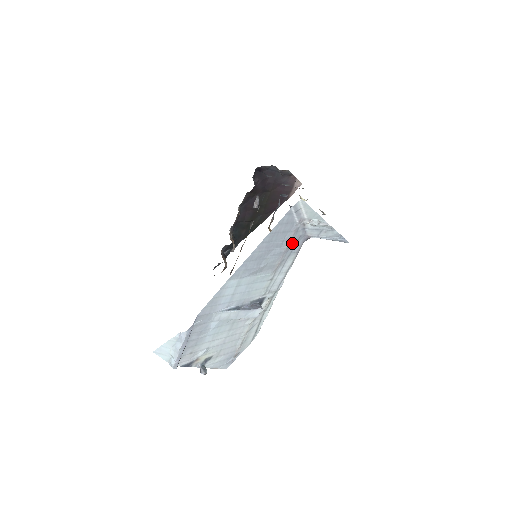
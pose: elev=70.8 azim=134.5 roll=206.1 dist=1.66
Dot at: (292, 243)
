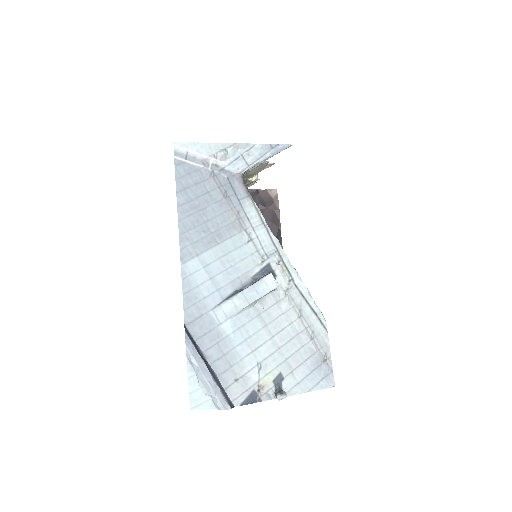
Dot at: (226, 190)
